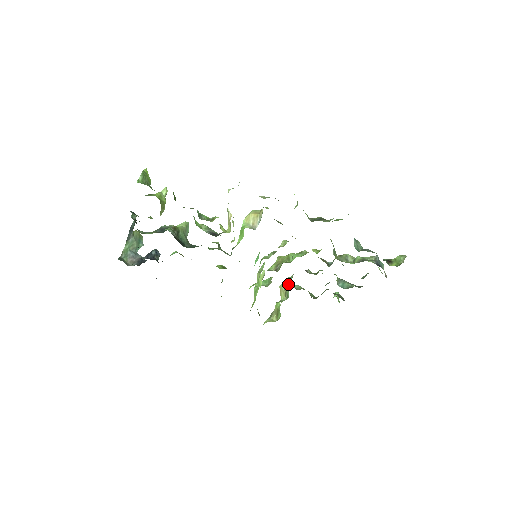
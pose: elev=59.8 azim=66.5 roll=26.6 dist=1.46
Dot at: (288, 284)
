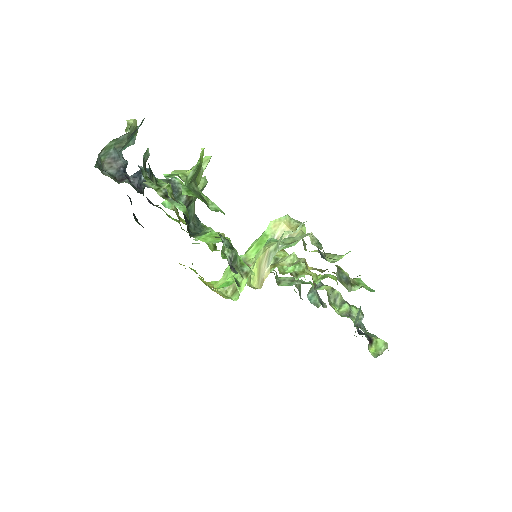
Dot at: occluded
